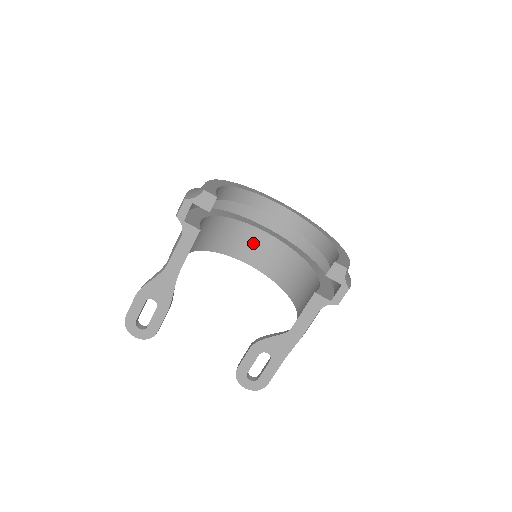
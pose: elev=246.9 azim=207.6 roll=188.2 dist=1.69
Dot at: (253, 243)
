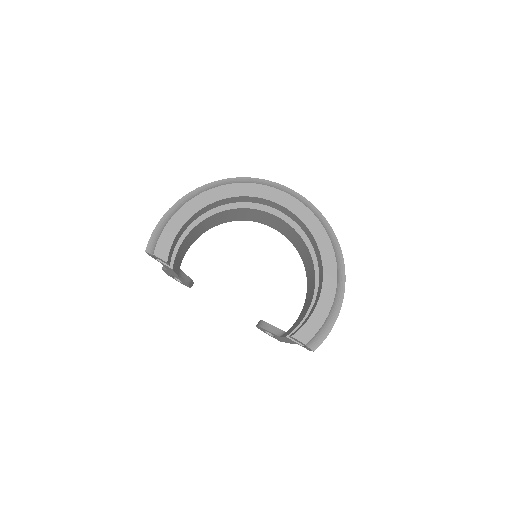
Dot at: (269, 219)
